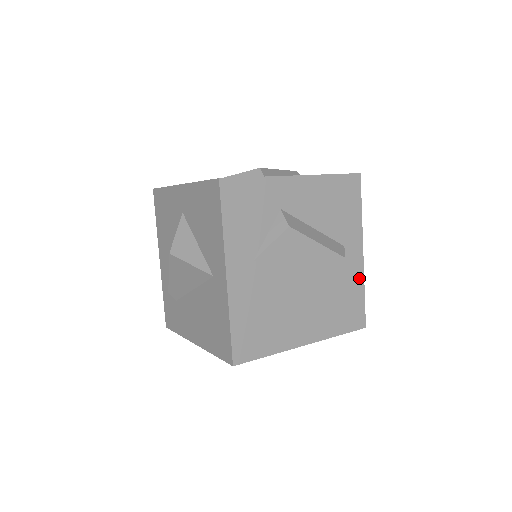
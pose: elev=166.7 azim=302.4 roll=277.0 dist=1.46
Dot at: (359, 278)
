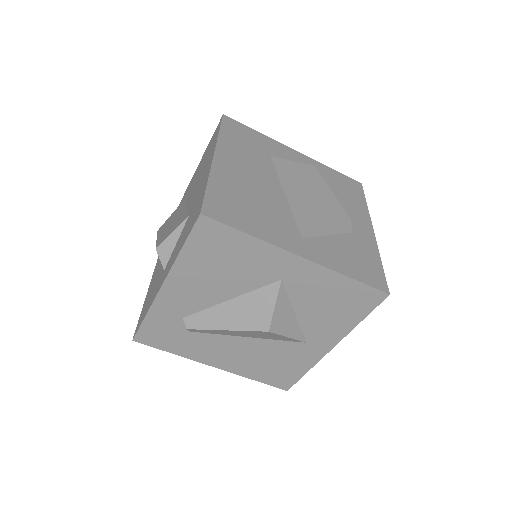
Dot at: occluded
